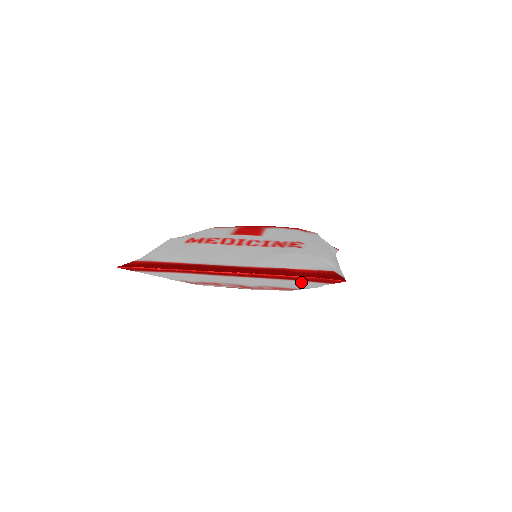
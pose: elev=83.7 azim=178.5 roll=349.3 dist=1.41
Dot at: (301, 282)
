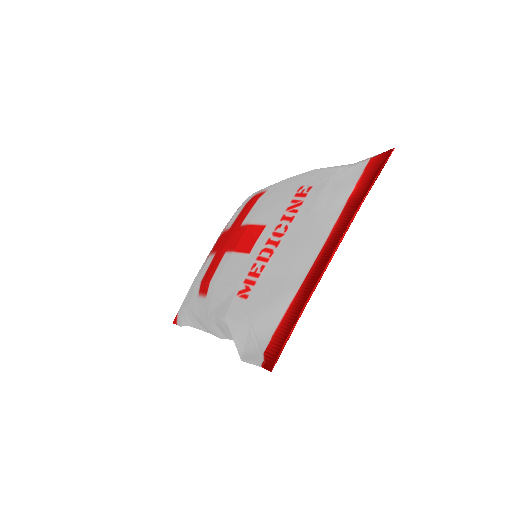
Dot at: occluded
